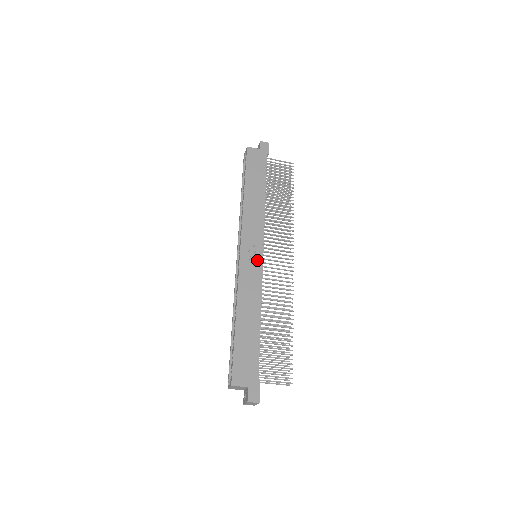
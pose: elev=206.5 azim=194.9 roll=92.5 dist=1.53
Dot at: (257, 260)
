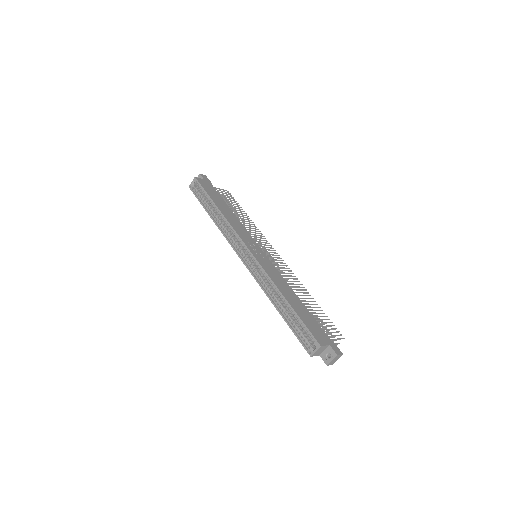
Dot at: (264, 256)
